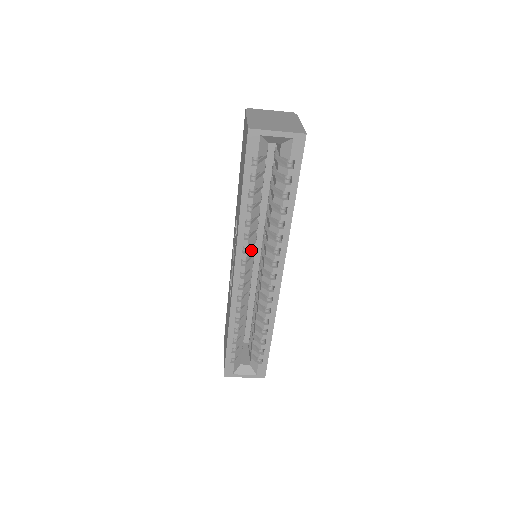
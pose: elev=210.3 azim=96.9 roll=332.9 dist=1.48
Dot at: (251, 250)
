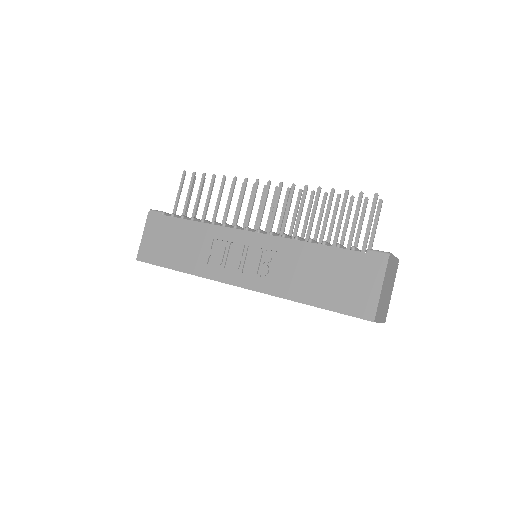
Dot at: occluded
